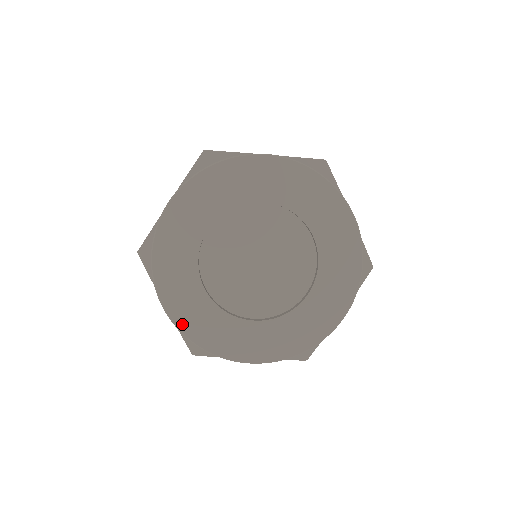
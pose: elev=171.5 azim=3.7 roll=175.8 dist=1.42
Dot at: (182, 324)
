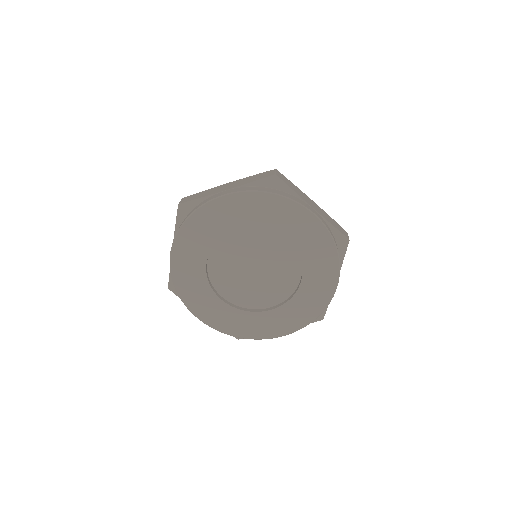
Dot at: (219, 327)
